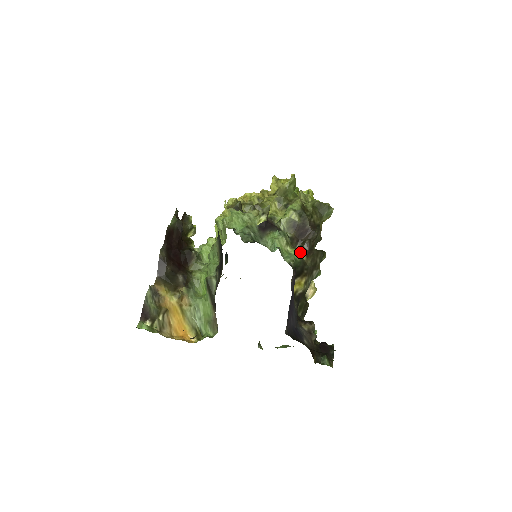
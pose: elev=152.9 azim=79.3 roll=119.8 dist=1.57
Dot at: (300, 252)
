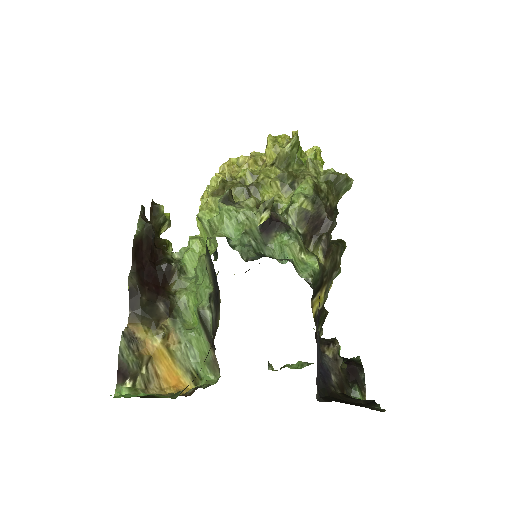
Dot at: occluded
